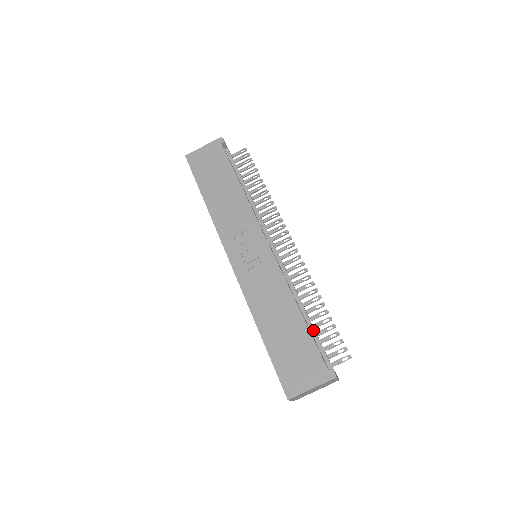
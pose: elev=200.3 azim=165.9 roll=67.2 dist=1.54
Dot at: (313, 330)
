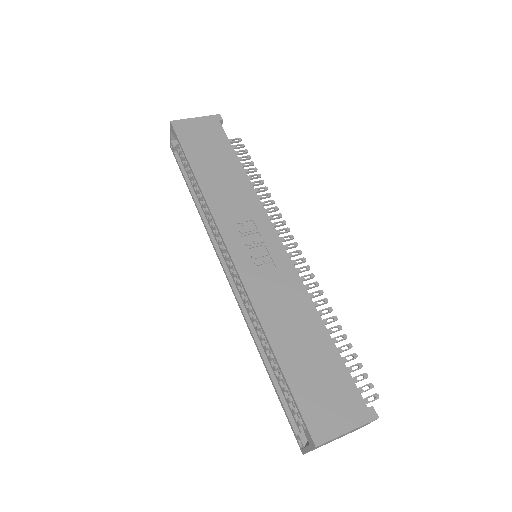
Dot at: occluded
